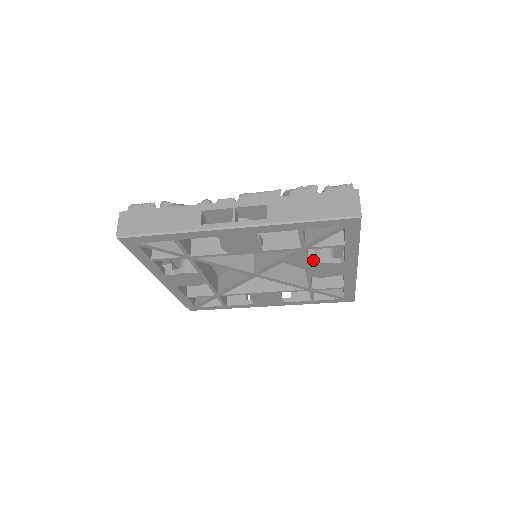
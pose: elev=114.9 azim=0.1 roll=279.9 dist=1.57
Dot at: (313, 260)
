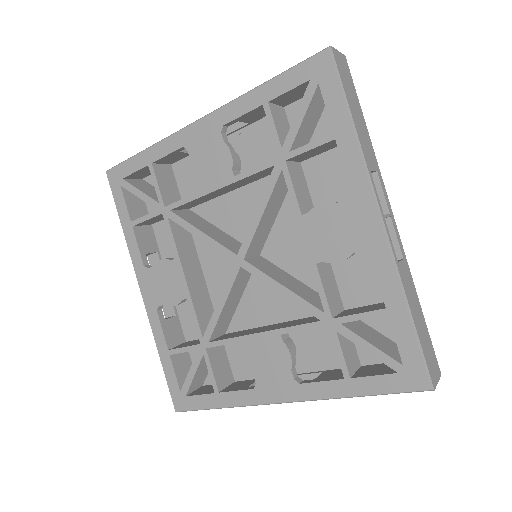
Dot at: (311, 212)
